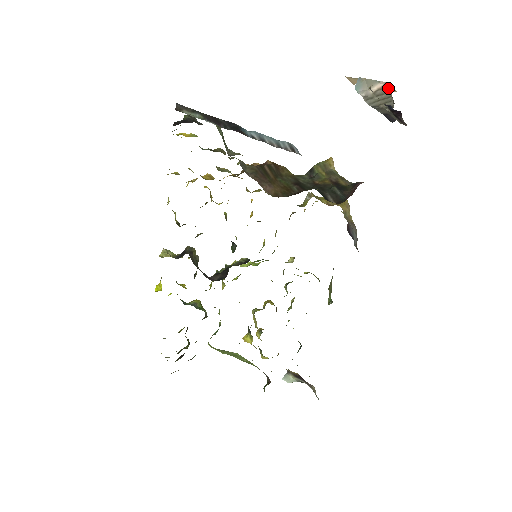
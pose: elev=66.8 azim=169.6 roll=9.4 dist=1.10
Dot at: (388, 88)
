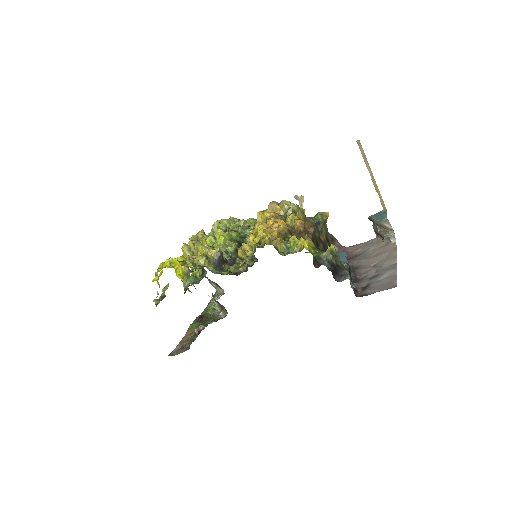
Dot at: (390, 230)
